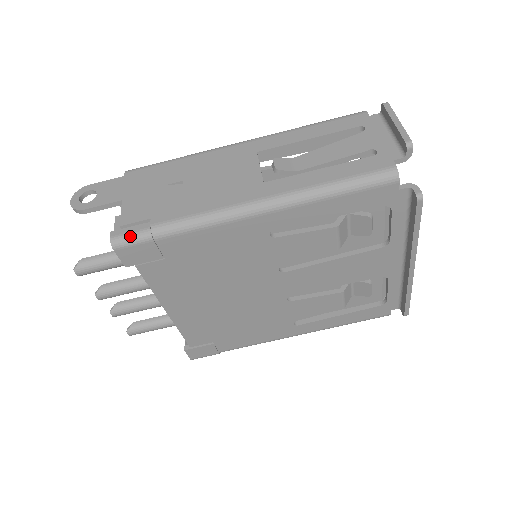
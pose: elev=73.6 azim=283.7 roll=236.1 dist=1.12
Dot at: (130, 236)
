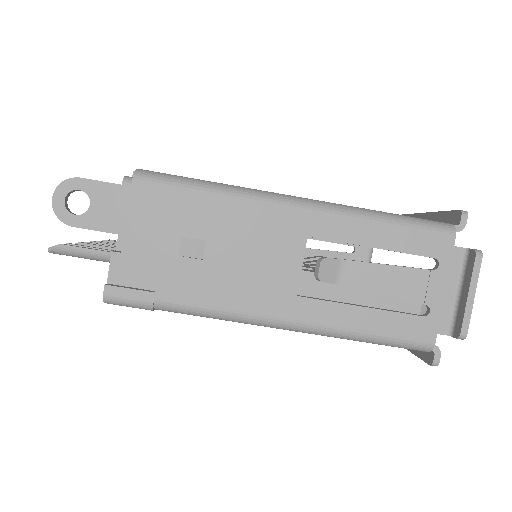
Dot at: (128, 302)
